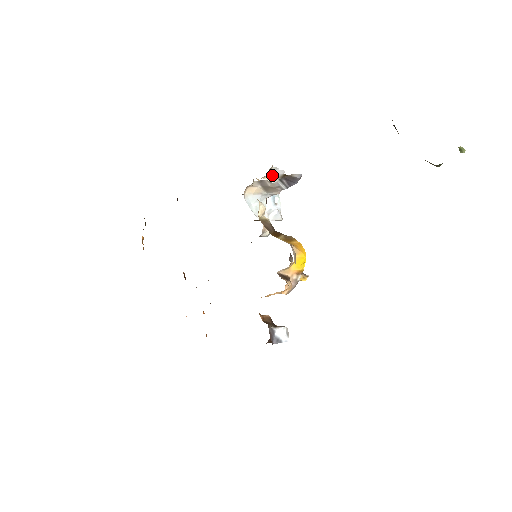
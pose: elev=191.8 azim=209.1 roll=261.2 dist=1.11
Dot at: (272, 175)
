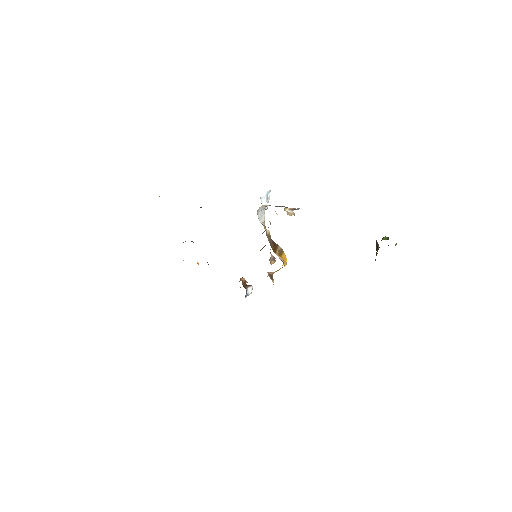
Dot at: (287, 214)
